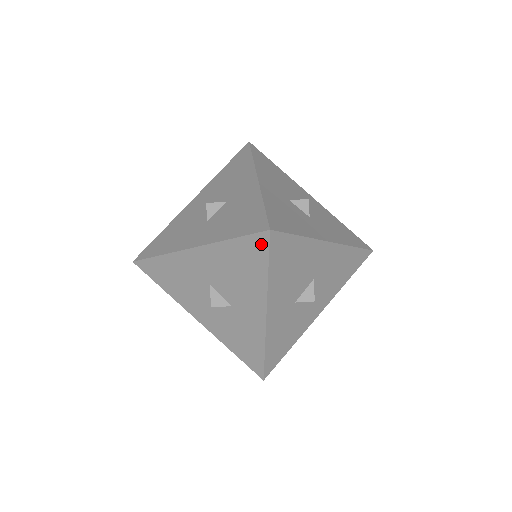
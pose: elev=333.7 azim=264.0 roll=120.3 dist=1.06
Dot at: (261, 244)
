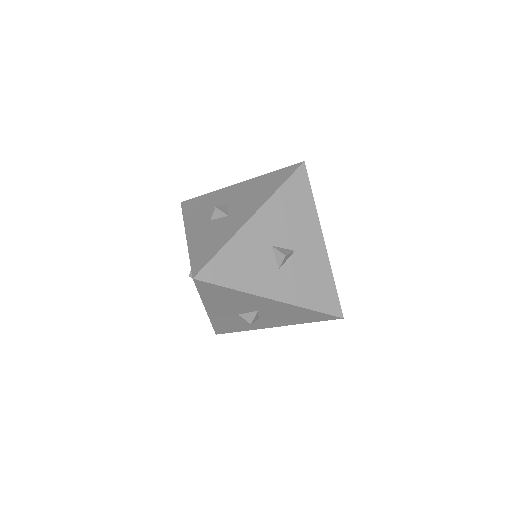
Dot at: occluded
